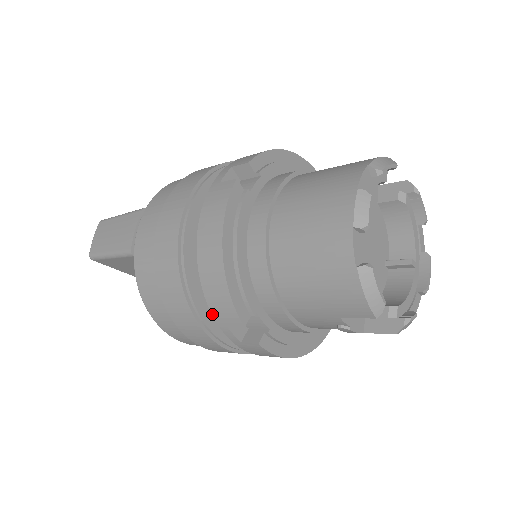
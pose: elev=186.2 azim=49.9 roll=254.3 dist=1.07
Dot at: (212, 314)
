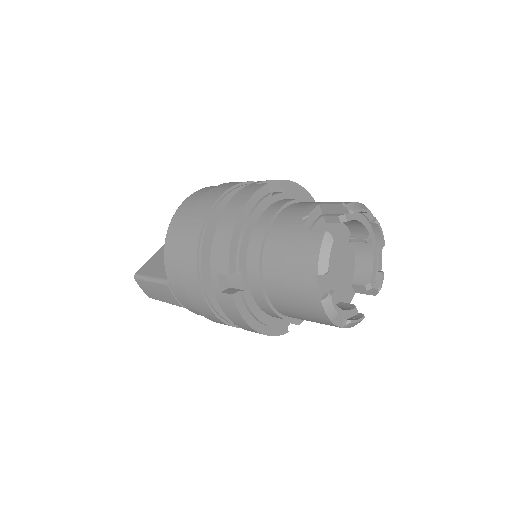
Dot at: occluded
